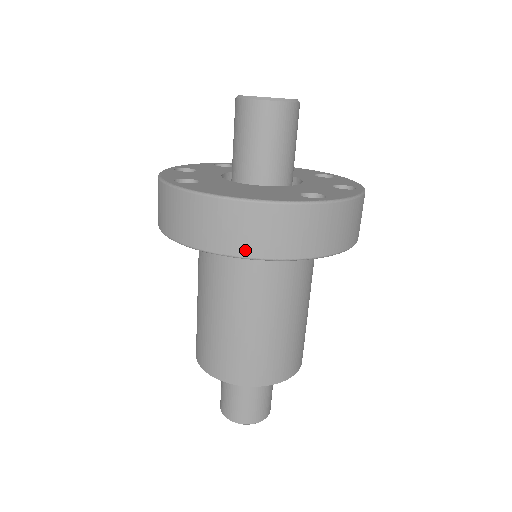
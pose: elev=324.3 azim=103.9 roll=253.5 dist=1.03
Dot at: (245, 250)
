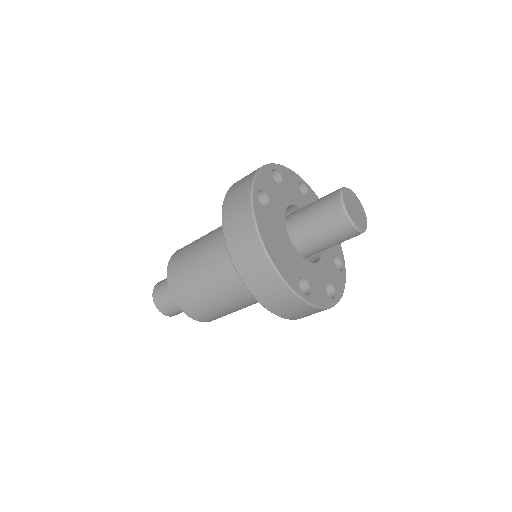
Dot at: (243, 272)
